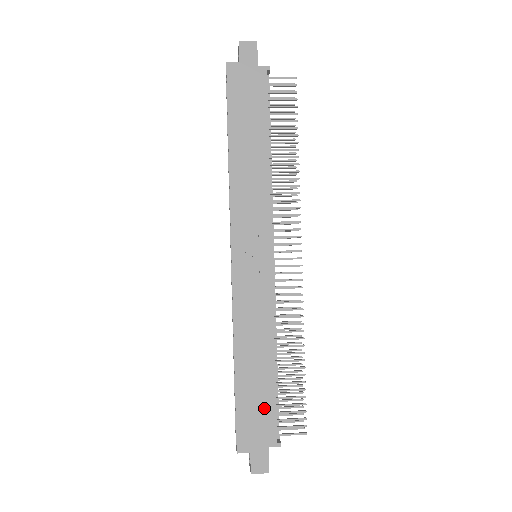
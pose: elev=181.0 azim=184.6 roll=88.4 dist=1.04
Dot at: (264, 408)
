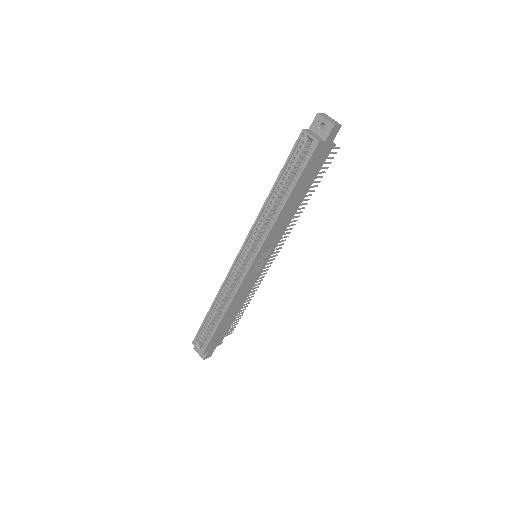
Dot at: (224, 332)
